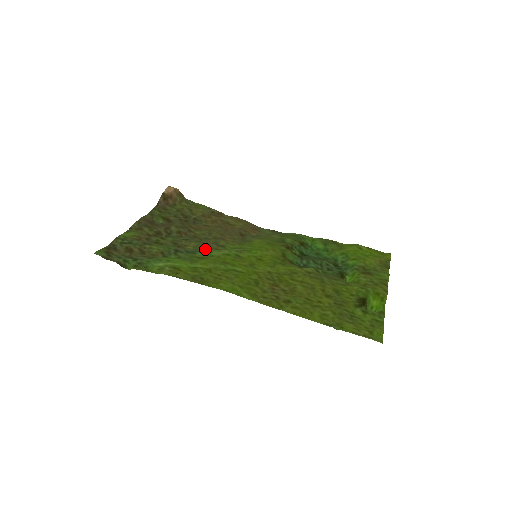
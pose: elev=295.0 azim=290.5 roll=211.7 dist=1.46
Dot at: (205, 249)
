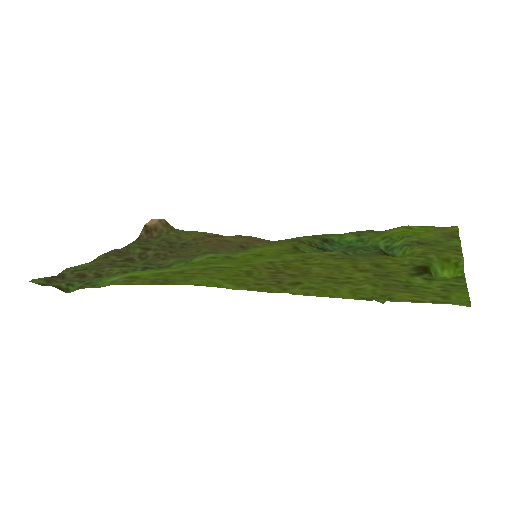
Dot at: (184, 260)
